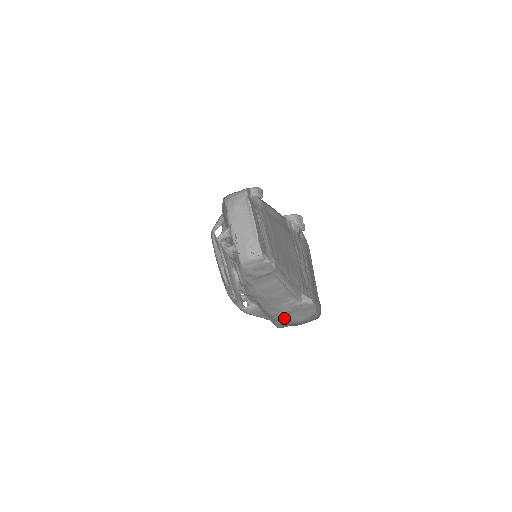
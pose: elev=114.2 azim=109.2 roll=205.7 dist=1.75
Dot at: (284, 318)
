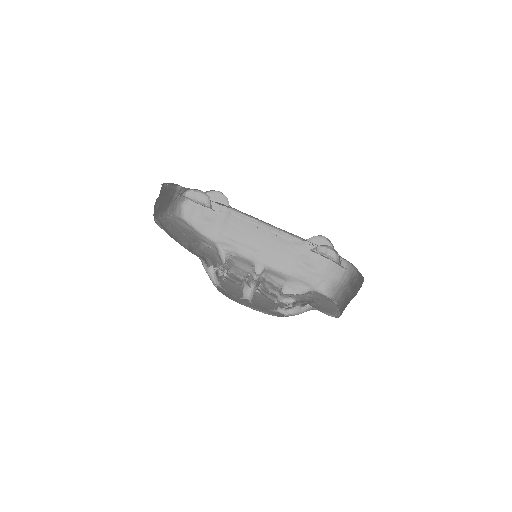
Dot at: (308, 270)
